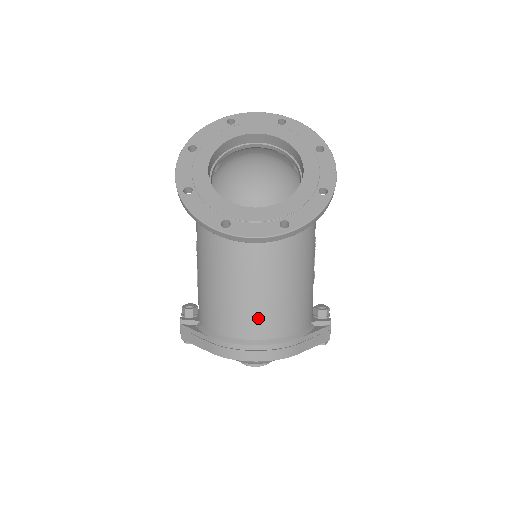
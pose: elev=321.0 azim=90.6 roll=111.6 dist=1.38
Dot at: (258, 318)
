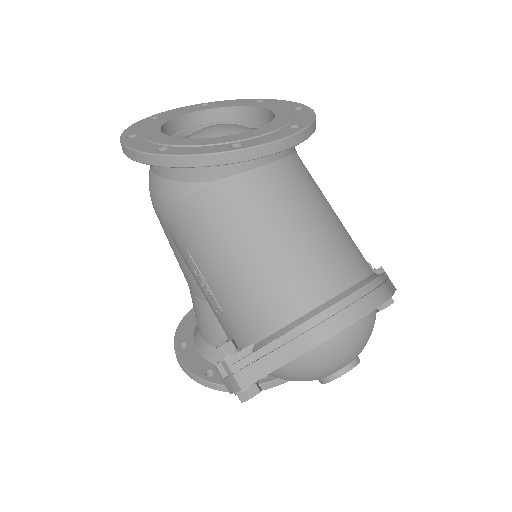
Dot at: (331, 260)
